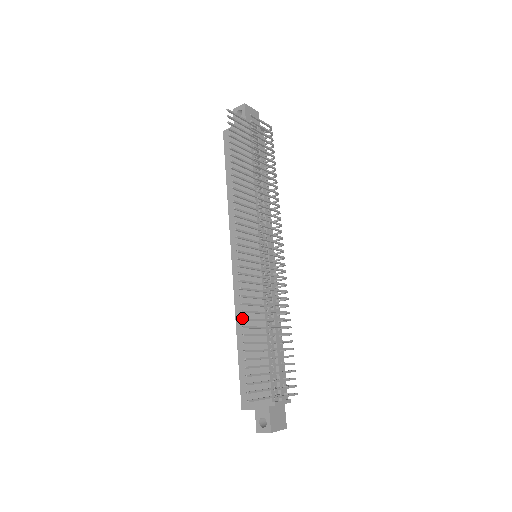
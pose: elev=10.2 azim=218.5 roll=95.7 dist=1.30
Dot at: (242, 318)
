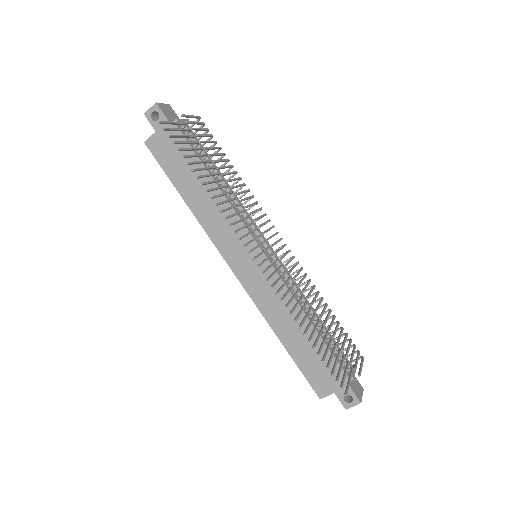
Dot at: (299, 326)
